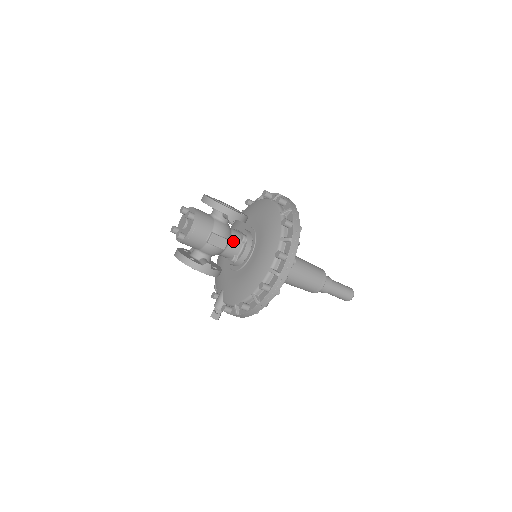
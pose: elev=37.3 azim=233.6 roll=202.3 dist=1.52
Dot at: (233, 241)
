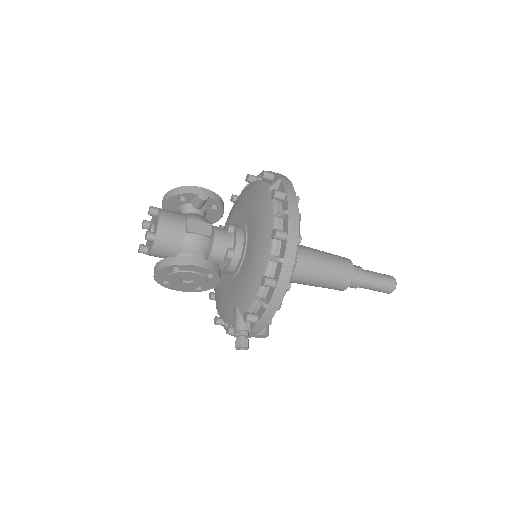
Dot at: (218, 231)
